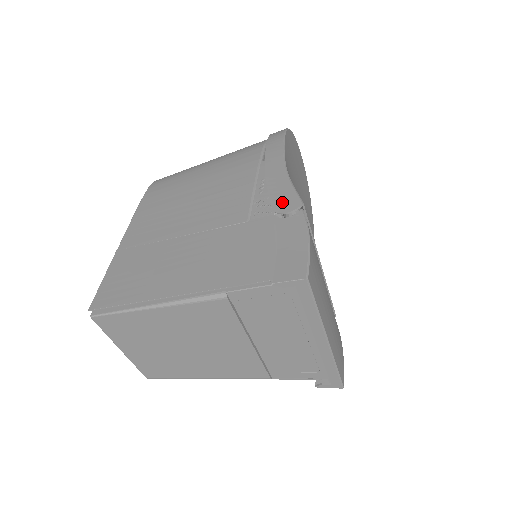
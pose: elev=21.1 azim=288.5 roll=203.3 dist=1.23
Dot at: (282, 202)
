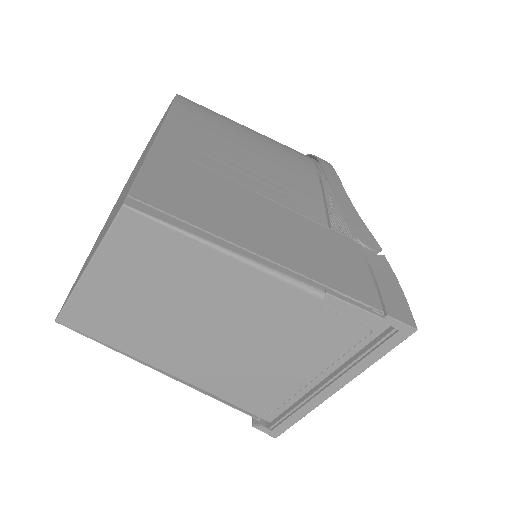
Dot at: (362, 234)
